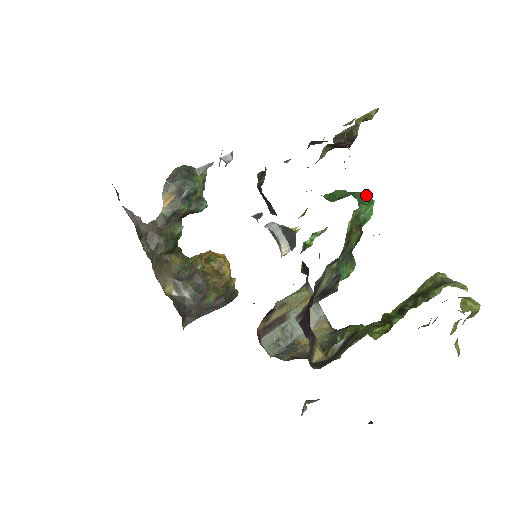
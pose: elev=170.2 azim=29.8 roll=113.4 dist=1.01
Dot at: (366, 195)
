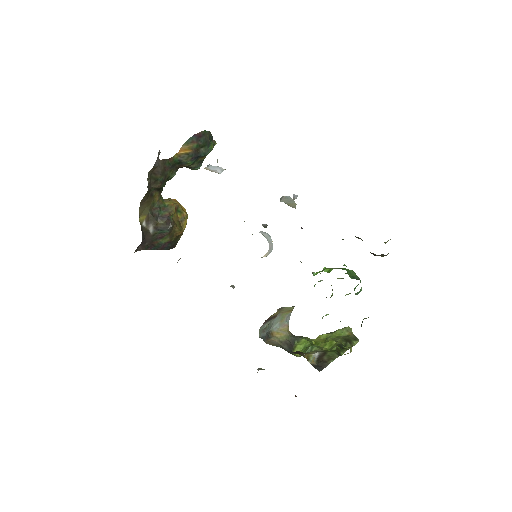
Dot at: occluded
